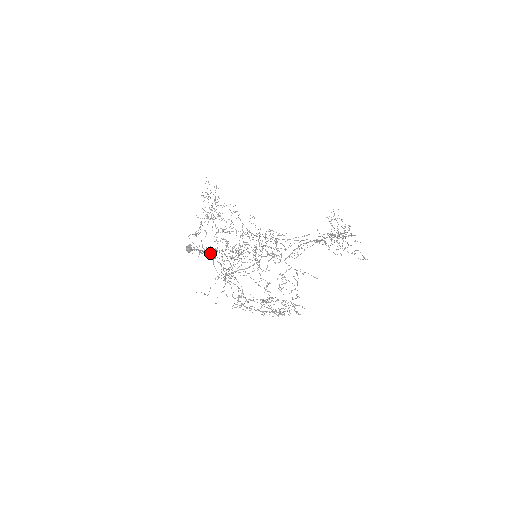
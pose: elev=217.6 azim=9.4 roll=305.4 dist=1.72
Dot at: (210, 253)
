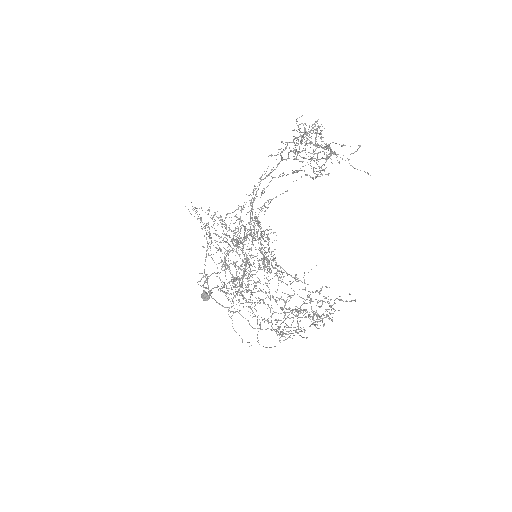
Dot at: (223, 287)
